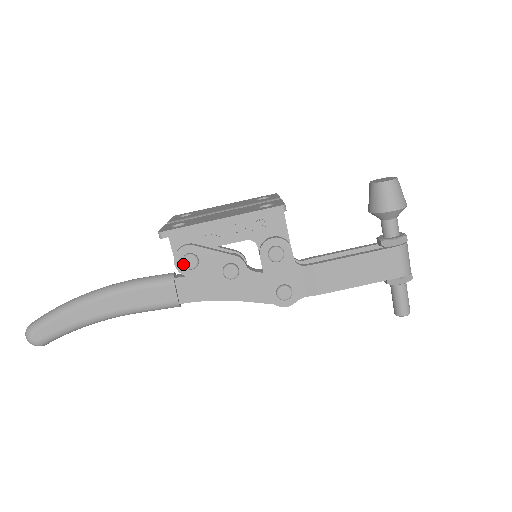
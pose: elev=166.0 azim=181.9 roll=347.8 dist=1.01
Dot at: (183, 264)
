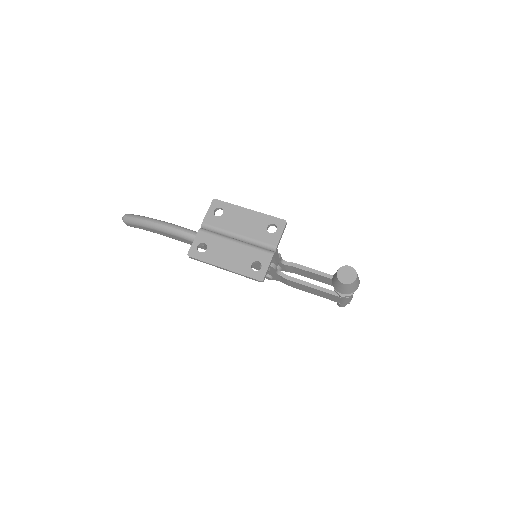
Dot at: occluded
